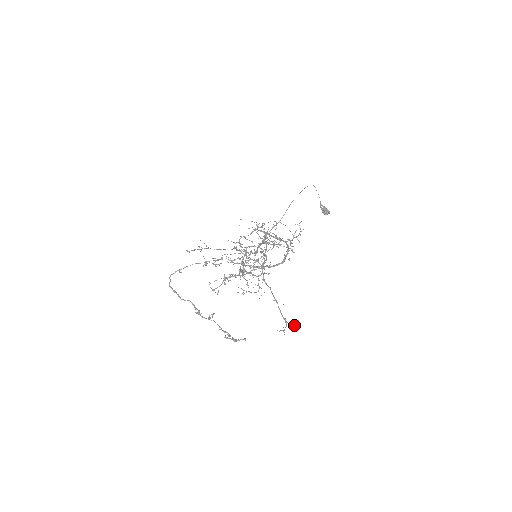
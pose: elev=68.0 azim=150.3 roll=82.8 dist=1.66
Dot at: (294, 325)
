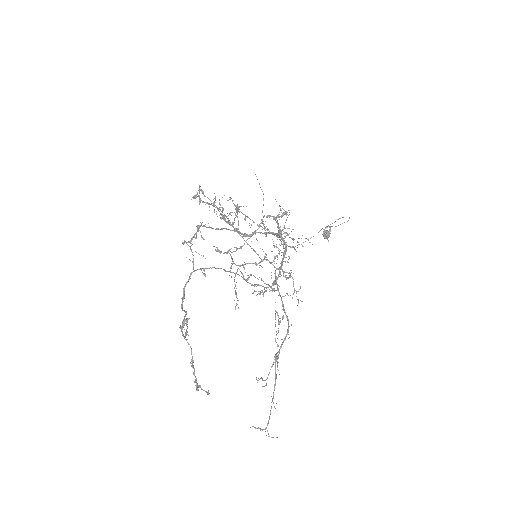
Dot at: occluded
